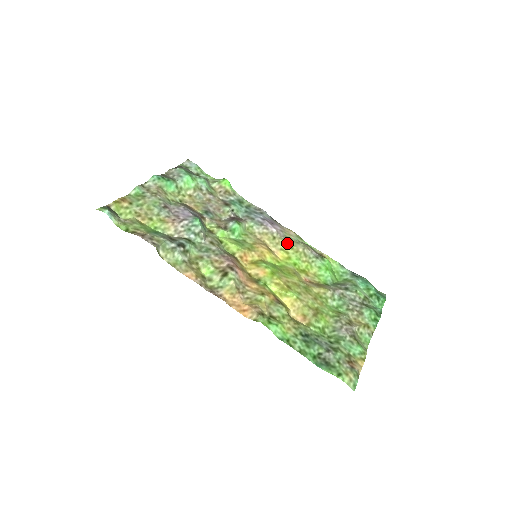
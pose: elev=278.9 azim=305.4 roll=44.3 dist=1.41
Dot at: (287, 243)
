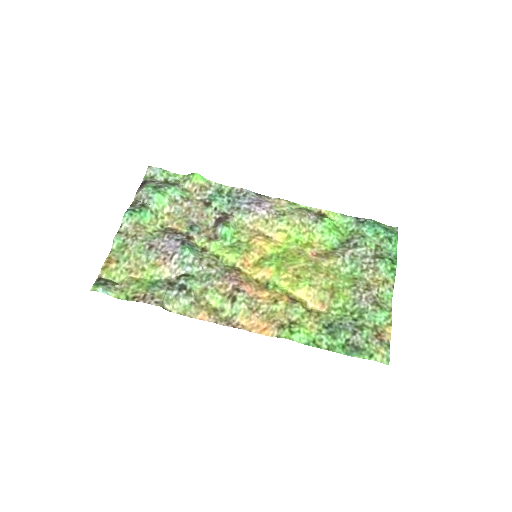
Dot at: (281, 220)
